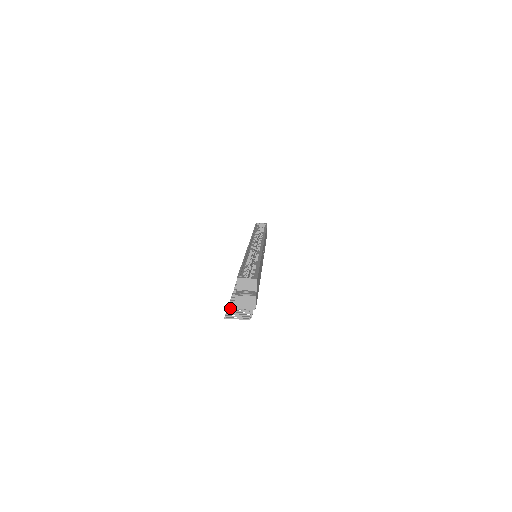
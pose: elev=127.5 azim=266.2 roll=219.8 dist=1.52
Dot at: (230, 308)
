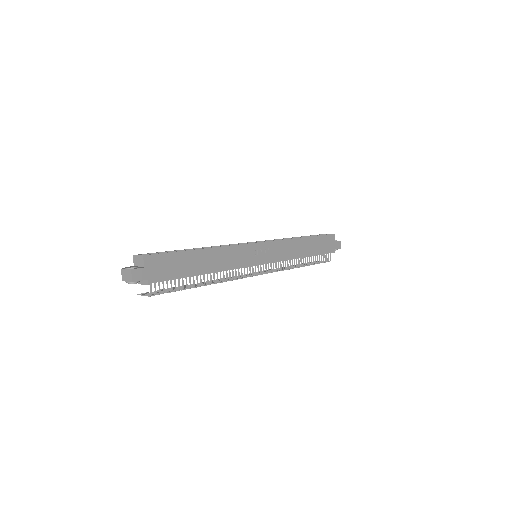
Dot at: occluded
